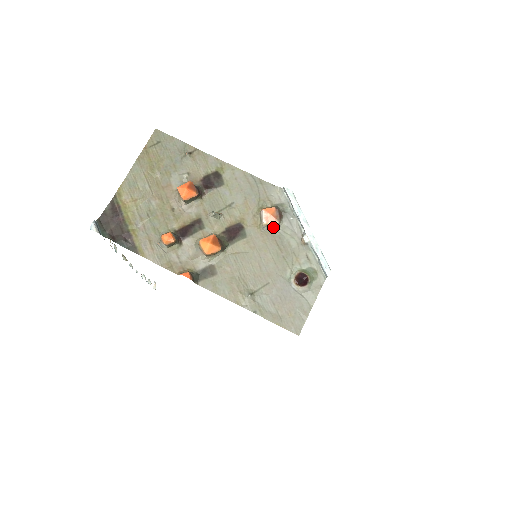
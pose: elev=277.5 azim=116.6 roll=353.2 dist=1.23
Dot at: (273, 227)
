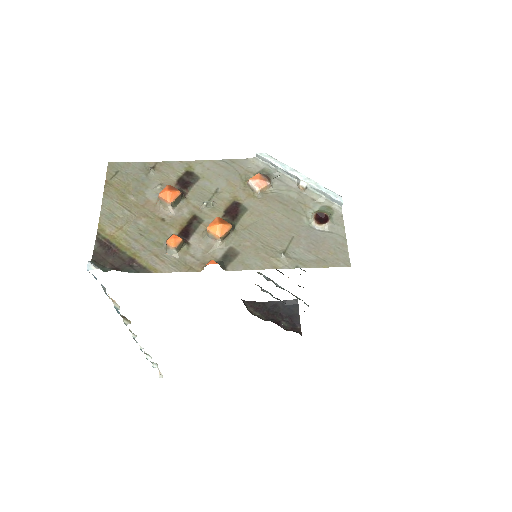
Dot at: (267, 191)
